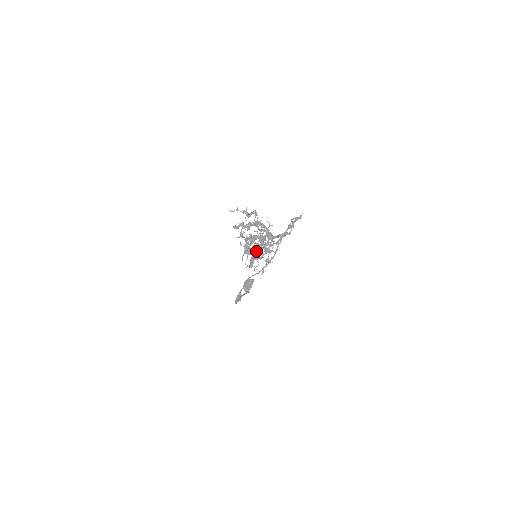
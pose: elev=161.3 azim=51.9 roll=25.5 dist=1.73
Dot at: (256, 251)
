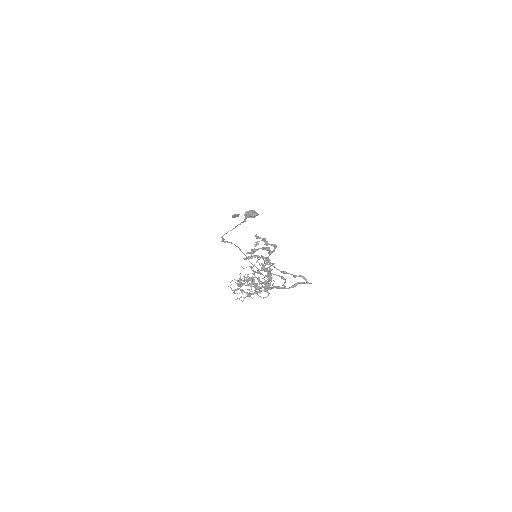
Dot at: (258, 257)
